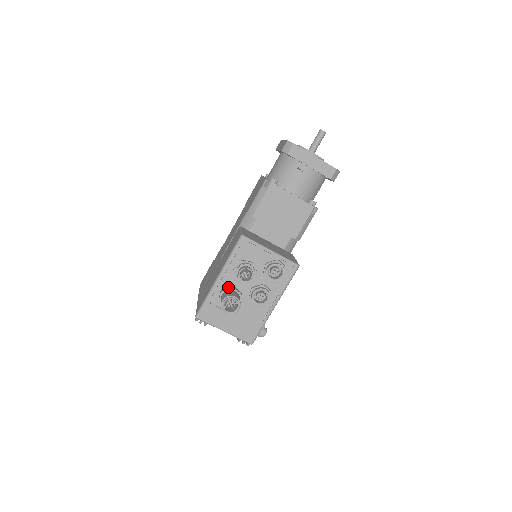
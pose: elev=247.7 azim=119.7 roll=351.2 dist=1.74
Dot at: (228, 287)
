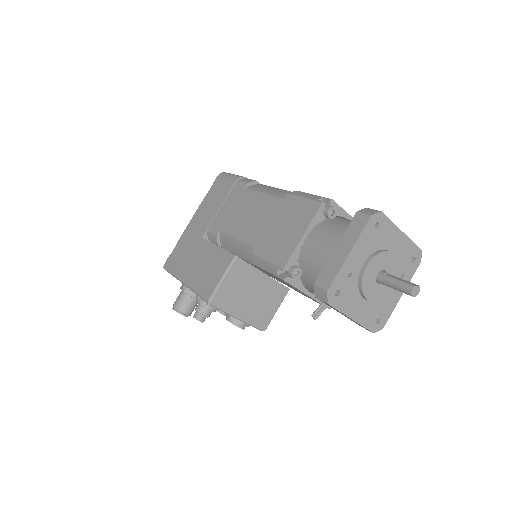
Dot at: (191, 291)
